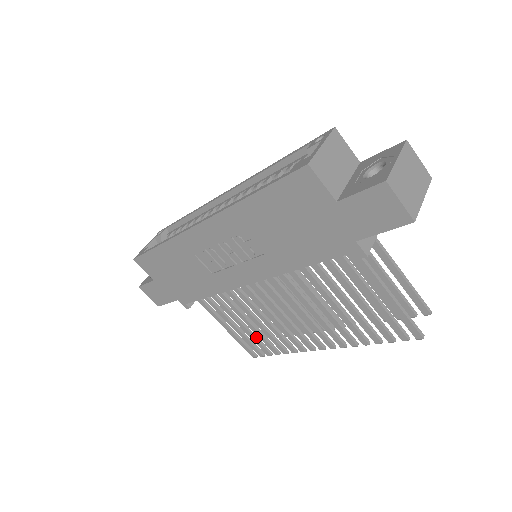
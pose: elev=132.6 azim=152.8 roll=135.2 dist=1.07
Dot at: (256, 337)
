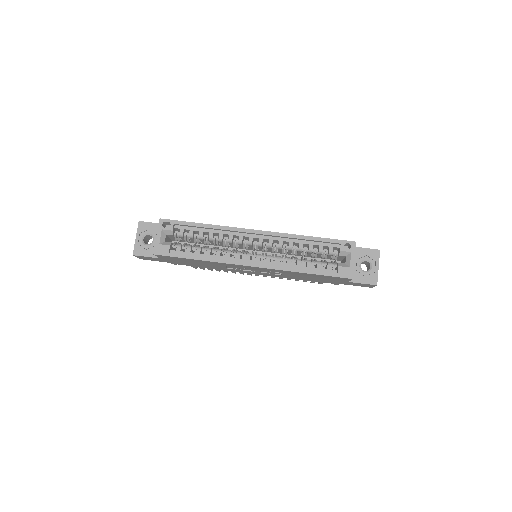
Dot at: occluded
